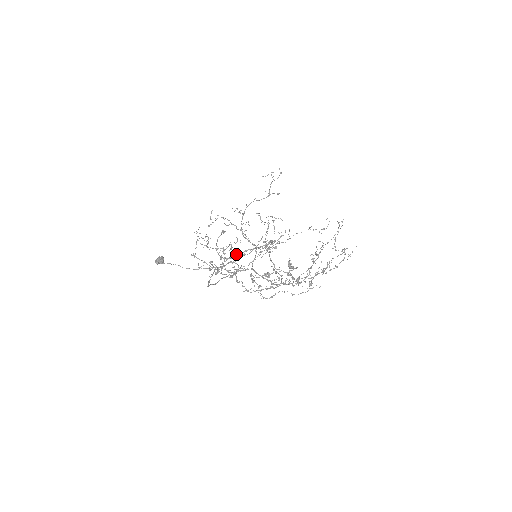
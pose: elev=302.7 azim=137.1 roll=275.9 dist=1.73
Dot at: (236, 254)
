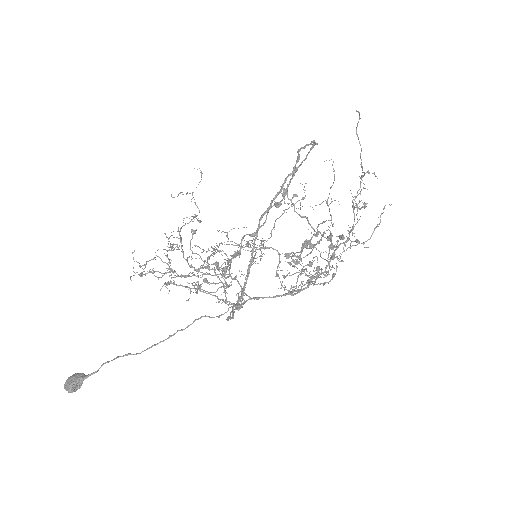
Dot at: occluded
